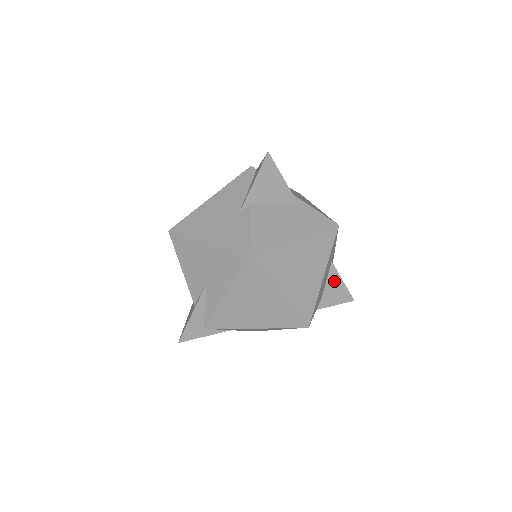
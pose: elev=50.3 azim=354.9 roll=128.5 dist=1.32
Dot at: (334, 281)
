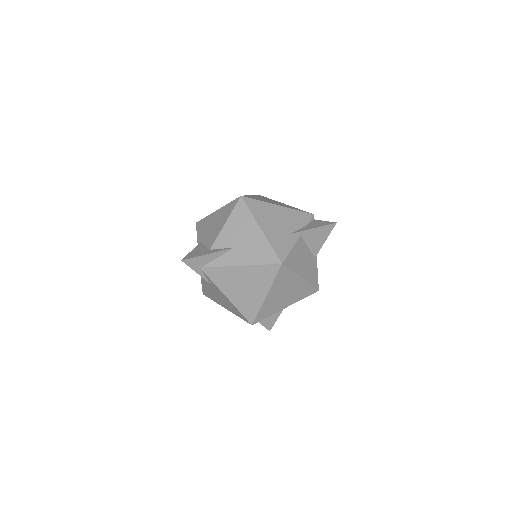
Dot at: occluded
